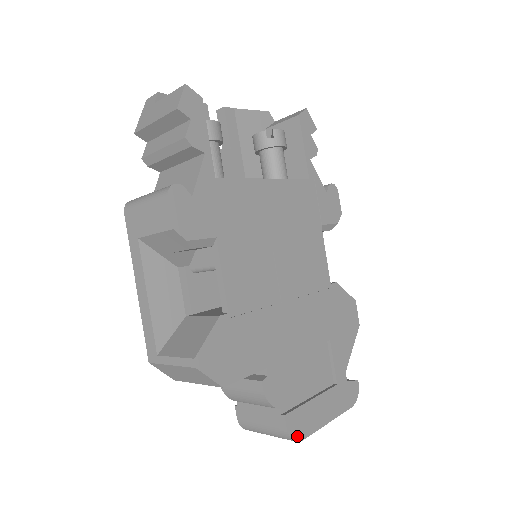
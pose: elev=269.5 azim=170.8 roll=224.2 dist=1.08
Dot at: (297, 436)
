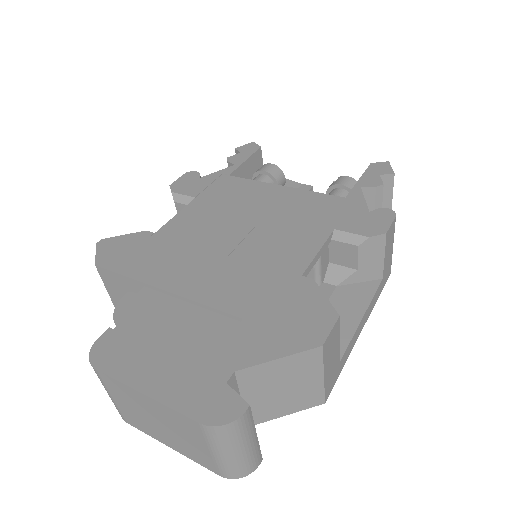
Dot at: (97, 358)
